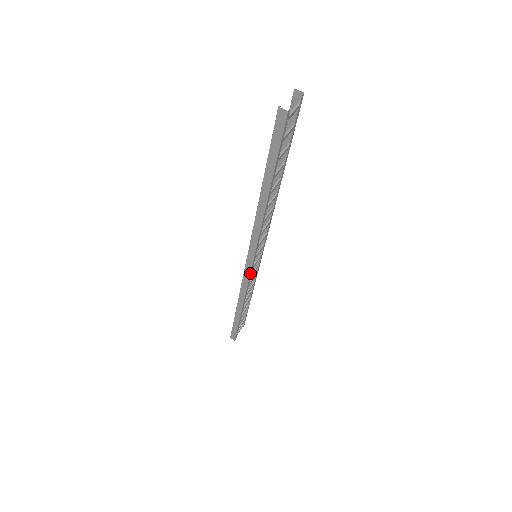
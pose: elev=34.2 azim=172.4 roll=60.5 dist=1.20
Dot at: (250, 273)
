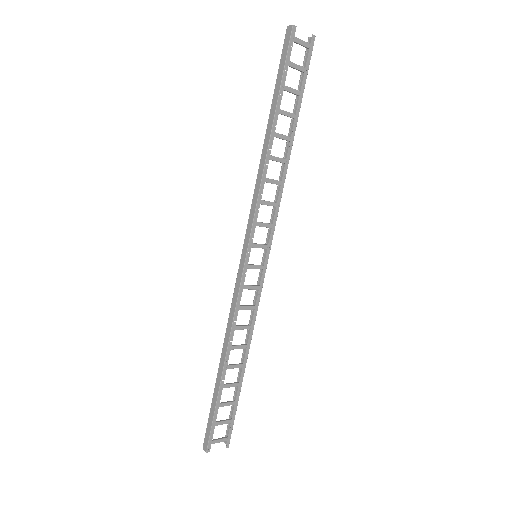
Dot at: (243, 272)
